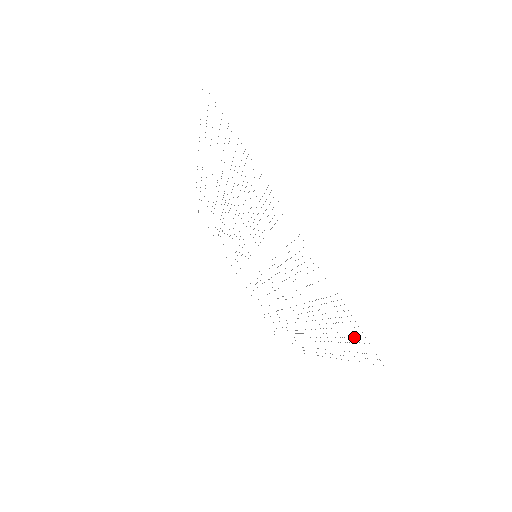
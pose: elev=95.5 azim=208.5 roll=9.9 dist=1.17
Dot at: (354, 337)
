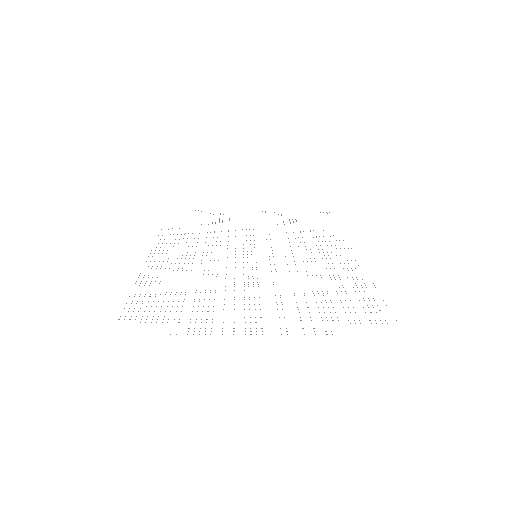
Dot at: occluded
